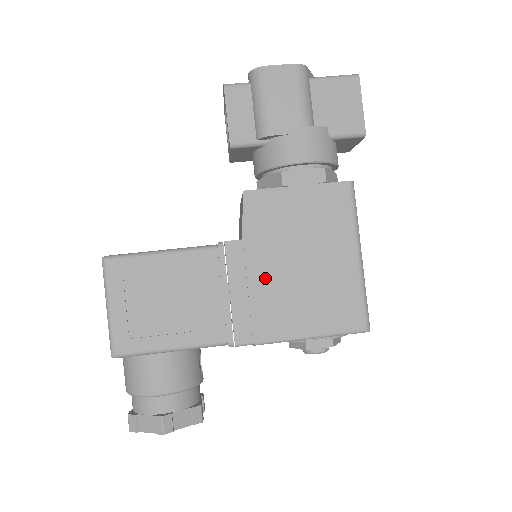
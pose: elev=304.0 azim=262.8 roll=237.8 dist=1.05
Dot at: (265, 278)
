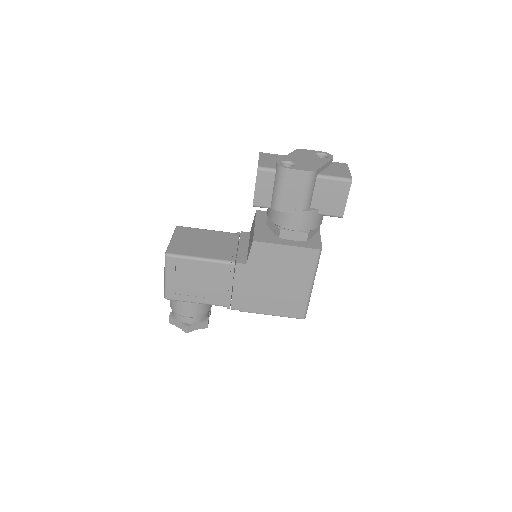
Dot at: (254, 285)
